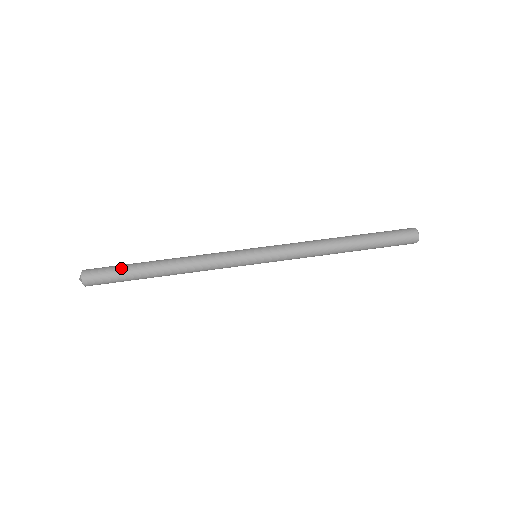
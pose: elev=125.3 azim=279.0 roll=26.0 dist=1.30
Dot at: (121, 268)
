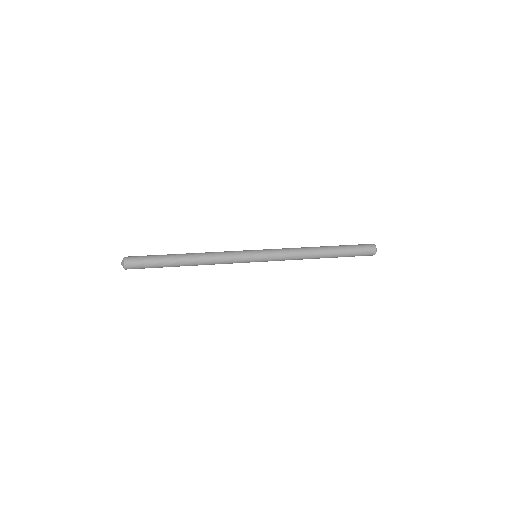
Dot at: (154, 255)
